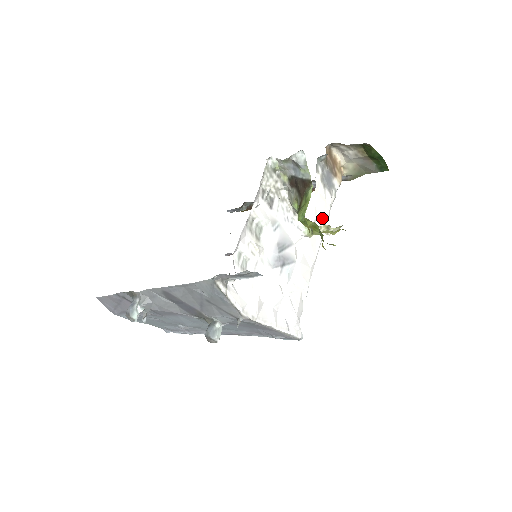
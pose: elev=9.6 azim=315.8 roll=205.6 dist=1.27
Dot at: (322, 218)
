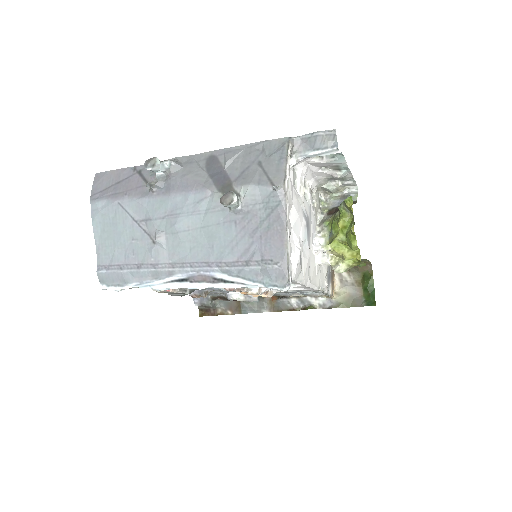
Dot at: (321, 279)
